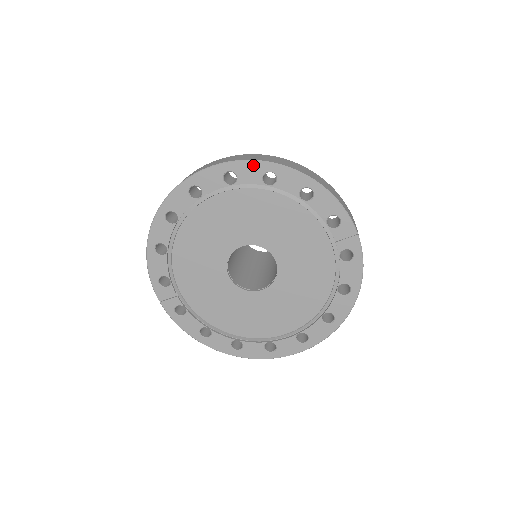
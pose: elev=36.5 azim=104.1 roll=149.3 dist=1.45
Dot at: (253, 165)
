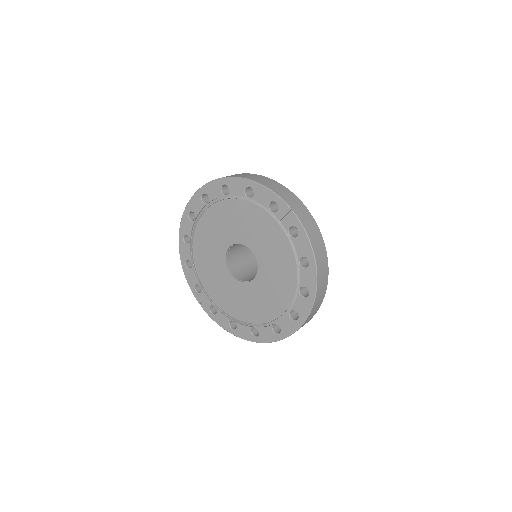
Dot at: (213, 184)
